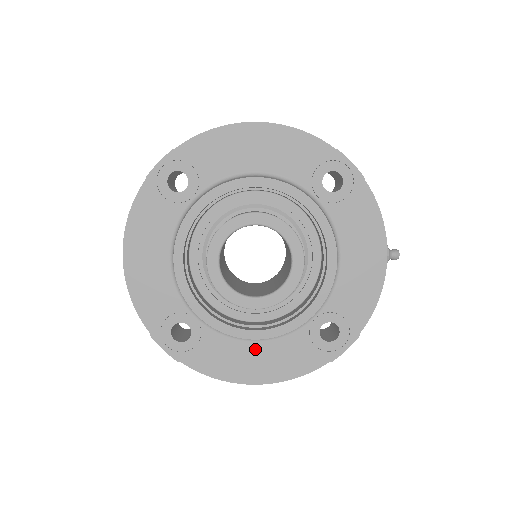
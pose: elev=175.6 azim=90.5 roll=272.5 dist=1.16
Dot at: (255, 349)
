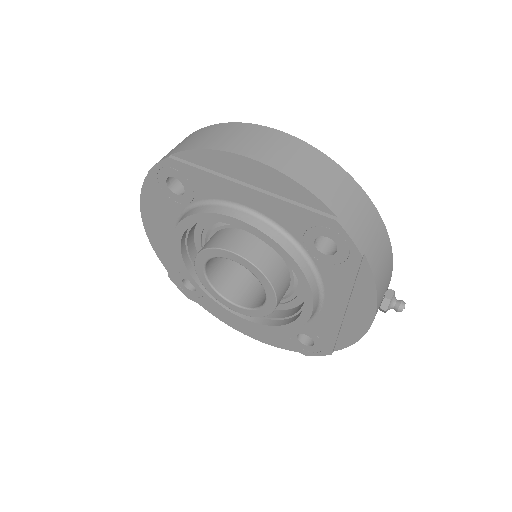
Dot at: occluded
